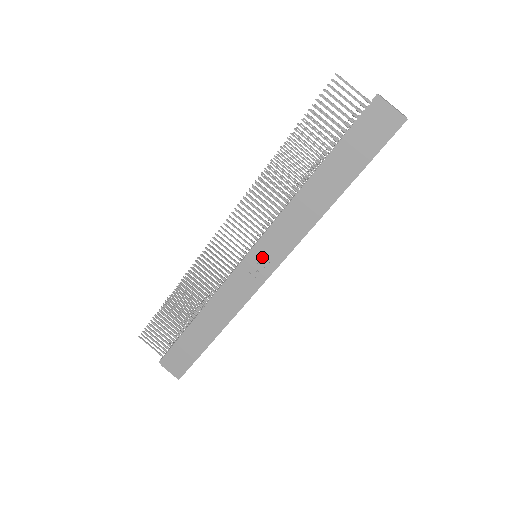
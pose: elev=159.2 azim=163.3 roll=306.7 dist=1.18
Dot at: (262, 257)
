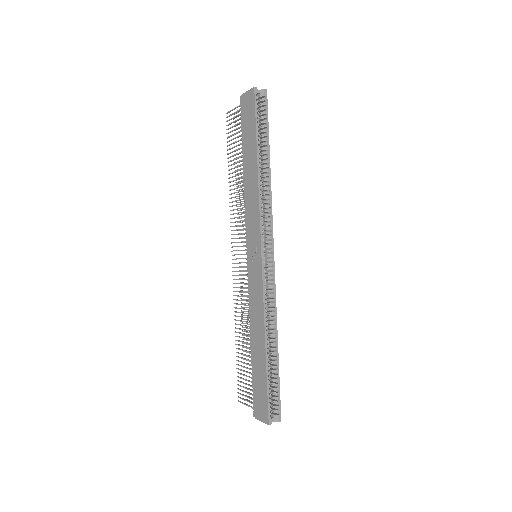
Dot at: (252, 249)
